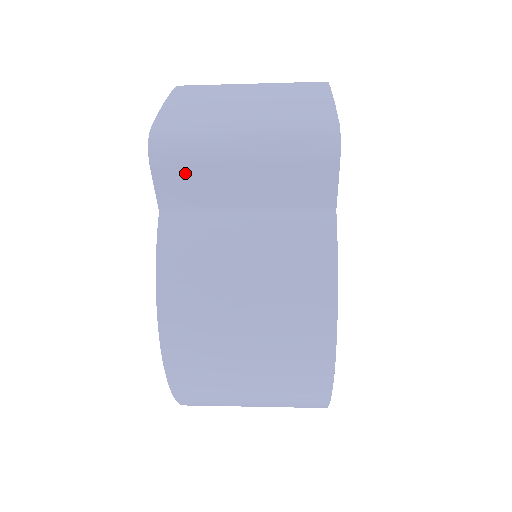
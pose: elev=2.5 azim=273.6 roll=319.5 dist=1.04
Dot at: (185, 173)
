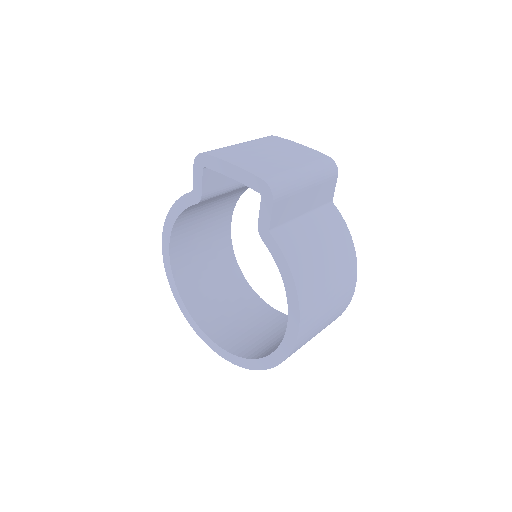
Dot at: (286, 201)
